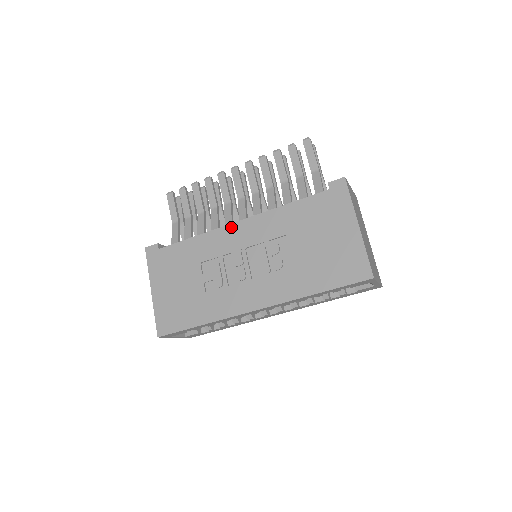
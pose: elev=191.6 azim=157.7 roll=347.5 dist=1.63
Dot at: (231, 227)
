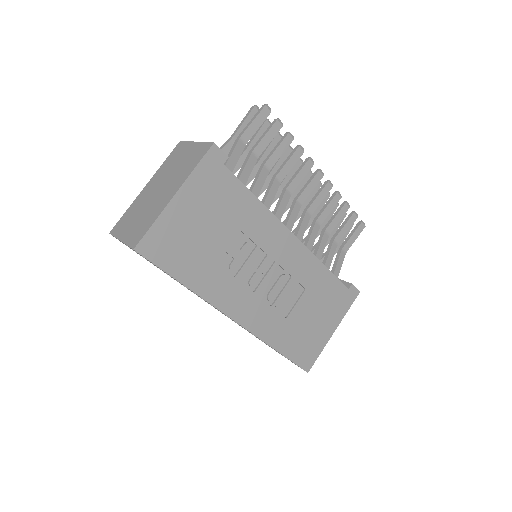
Dot at: (287, 233)
